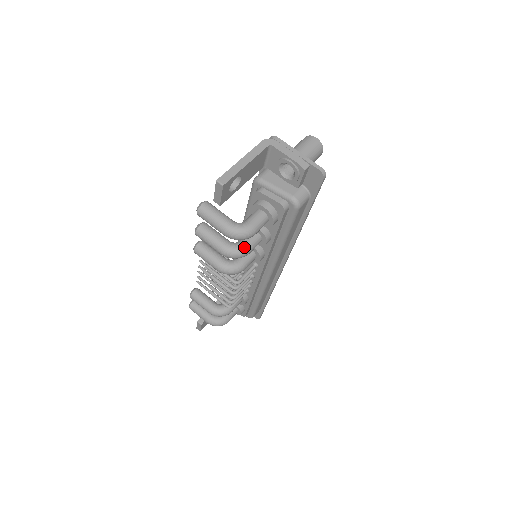
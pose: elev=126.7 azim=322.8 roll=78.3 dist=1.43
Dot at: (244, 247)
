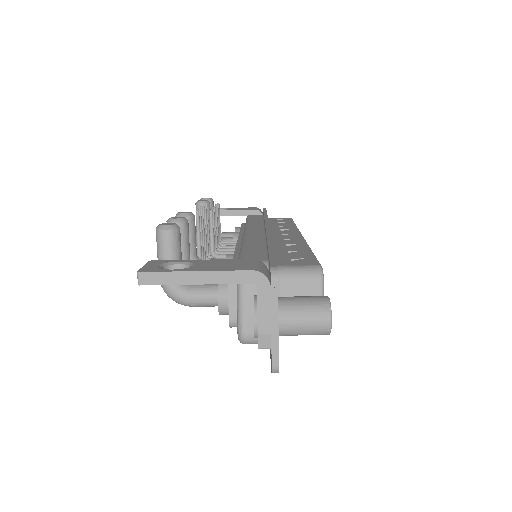
Dot at: occluded
